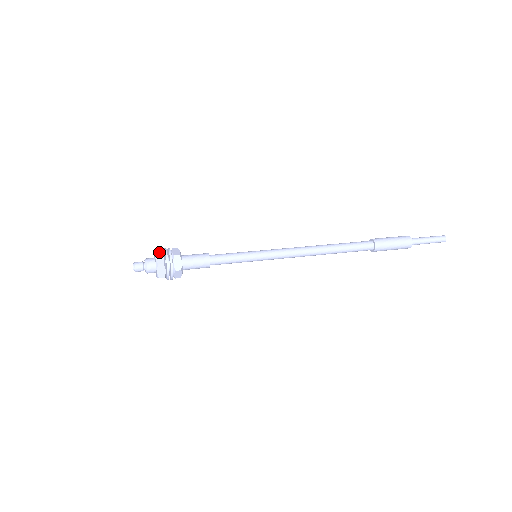
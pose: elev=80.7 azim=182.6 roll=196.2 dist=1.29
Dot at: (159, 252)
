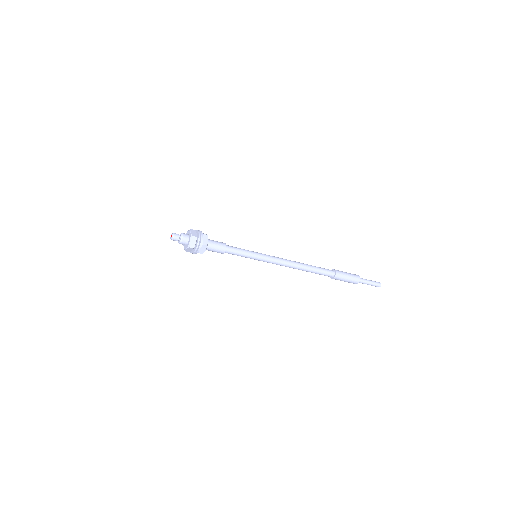
Dot at: (193, 230)
